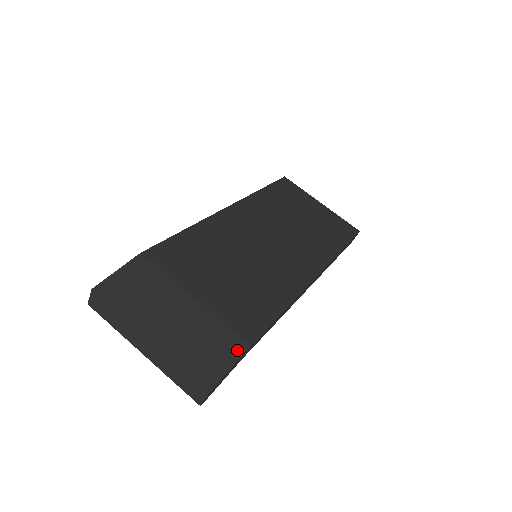
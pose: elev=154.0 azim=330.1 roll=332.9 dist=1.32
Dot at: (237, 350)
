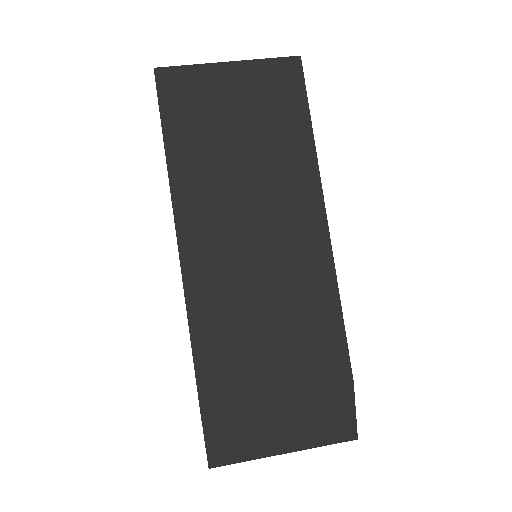
Dot at: (347, 395)
